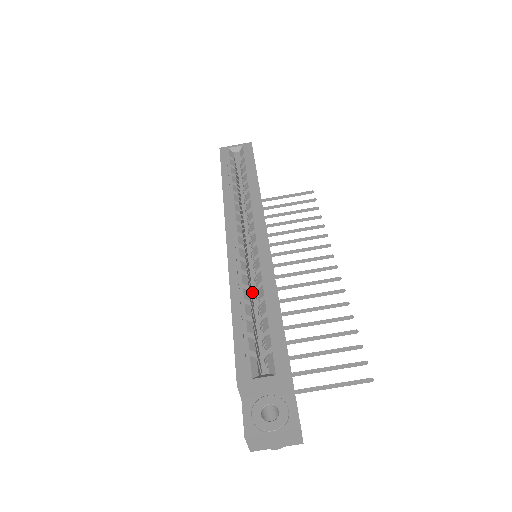
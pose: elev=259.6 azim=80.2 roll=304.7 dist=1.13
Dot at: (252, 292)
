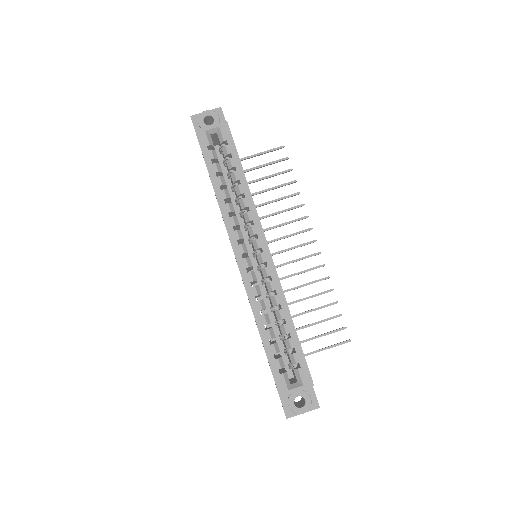
Dot at: occluded
